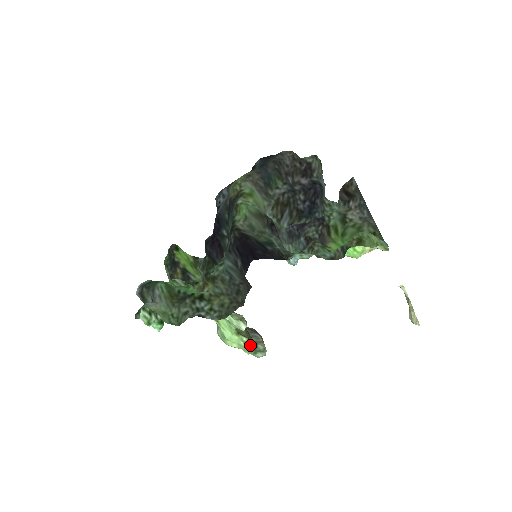
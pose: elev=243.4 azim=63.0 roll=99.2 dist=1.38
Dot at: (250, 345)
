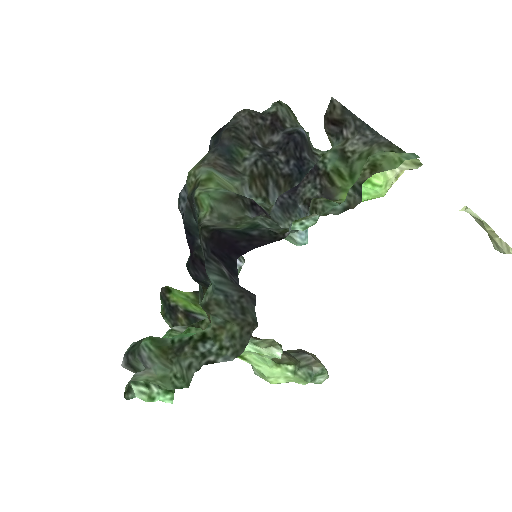
Dot at: (301, 372)
